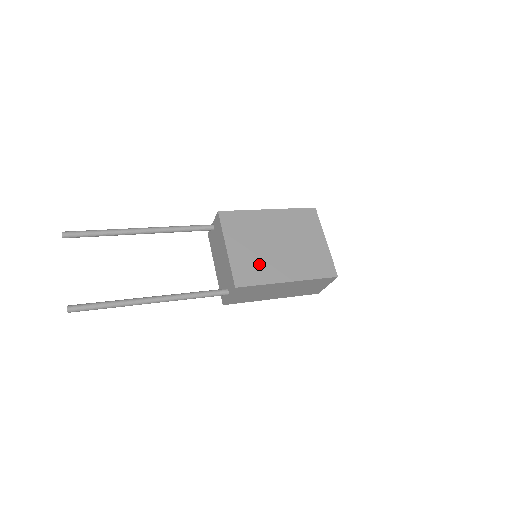
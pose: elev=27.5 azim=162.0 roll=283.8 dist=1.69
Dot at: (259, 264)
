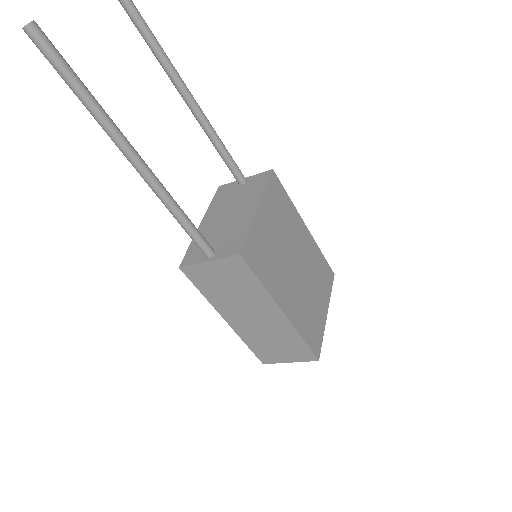
Dot at: (273, 261)
